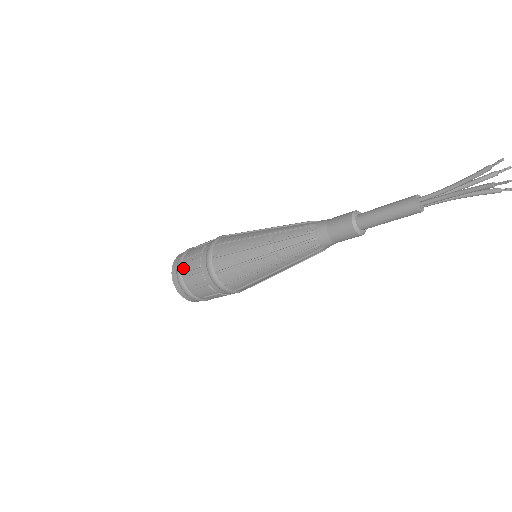
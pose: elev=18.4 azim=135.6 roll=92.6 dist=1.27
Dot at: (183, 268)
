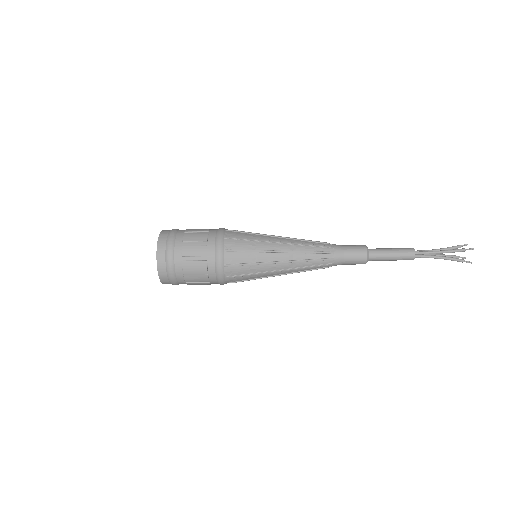
Dot at: (178, 266)
